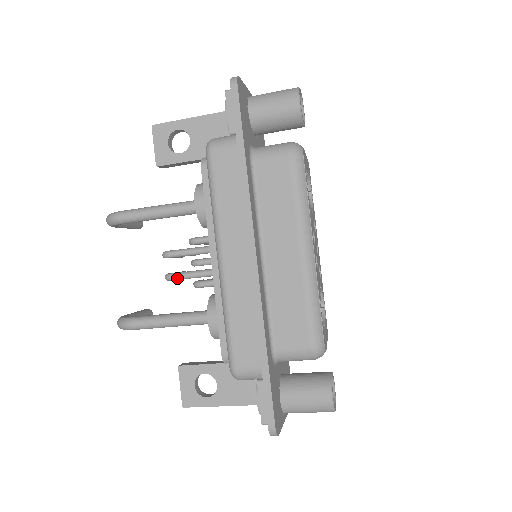
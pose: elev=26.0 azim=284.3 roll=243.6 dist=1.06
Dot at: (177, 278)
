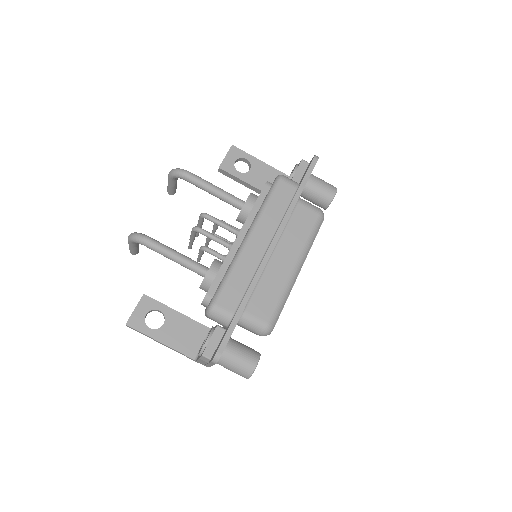
Dot at: (204, 233)
